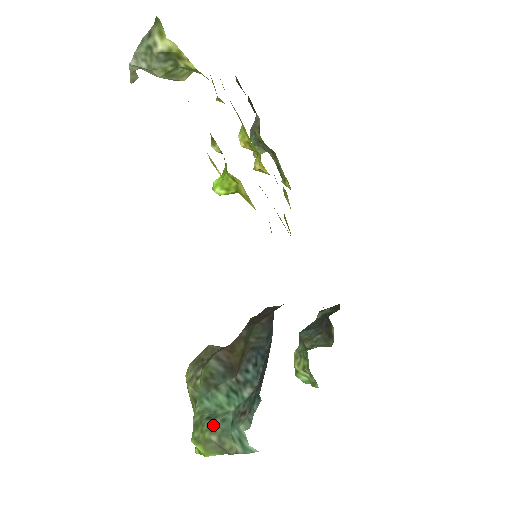
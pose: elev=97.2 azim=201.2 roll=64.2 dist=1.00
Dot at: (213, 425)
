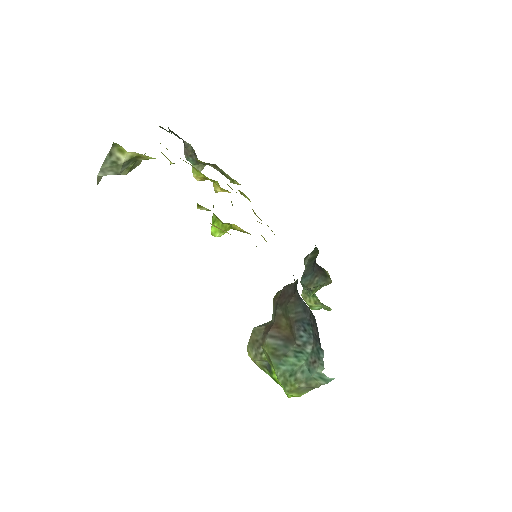
Dot at: (298, 378)
